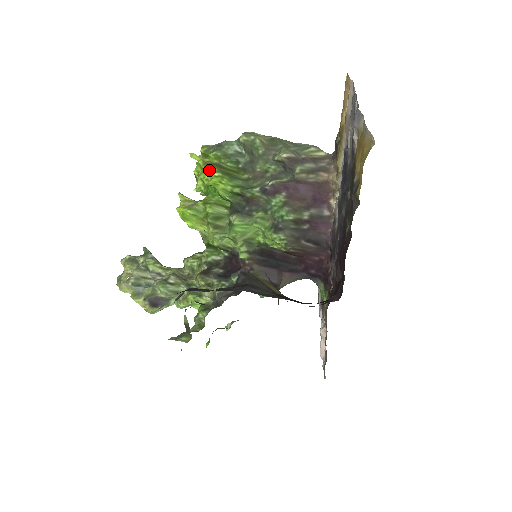
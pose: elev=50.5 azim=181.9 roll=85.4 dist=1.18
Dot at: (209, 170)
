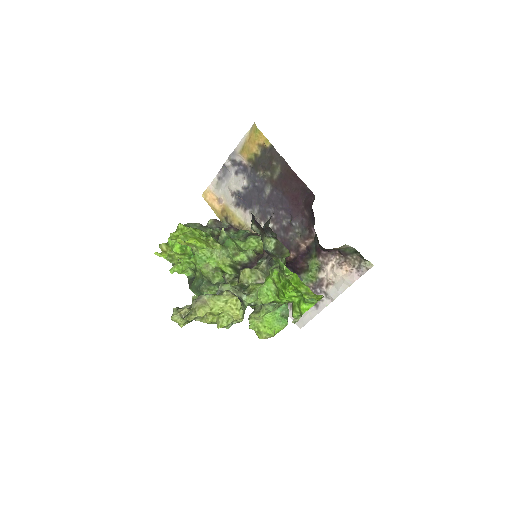
Dot at: (184, 226)
